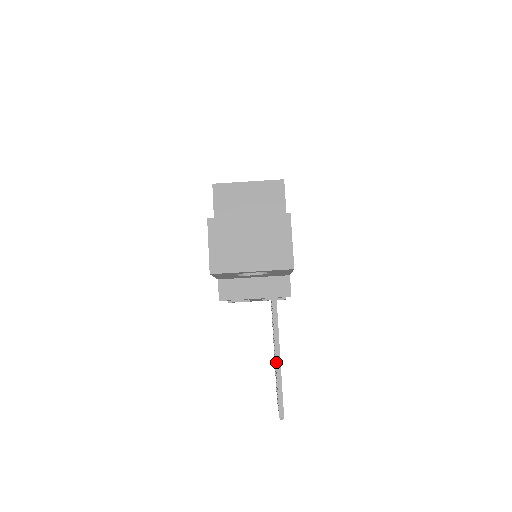
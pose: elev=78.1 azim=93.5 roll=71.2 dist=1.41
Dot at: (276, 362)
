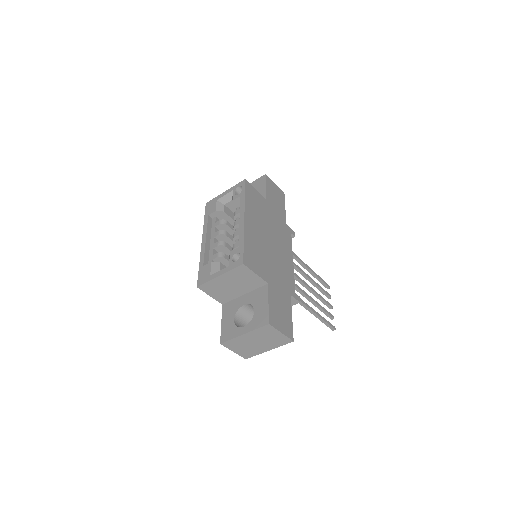
Dot at: occluded
